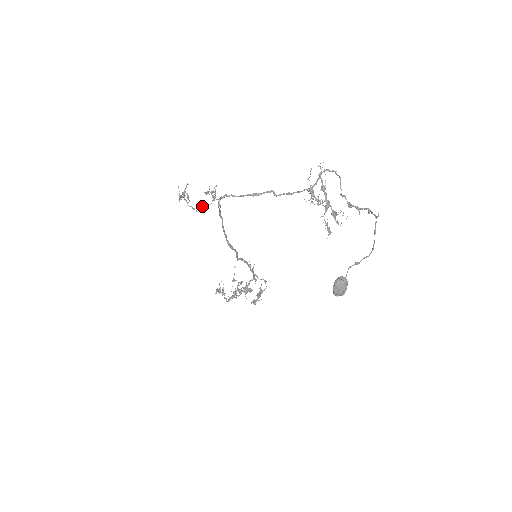
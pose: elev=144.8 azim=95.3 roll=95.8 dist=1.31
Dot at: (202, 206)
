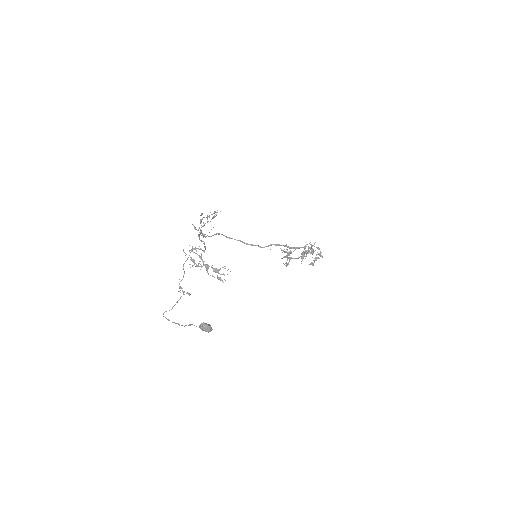
Dot at: occluded
